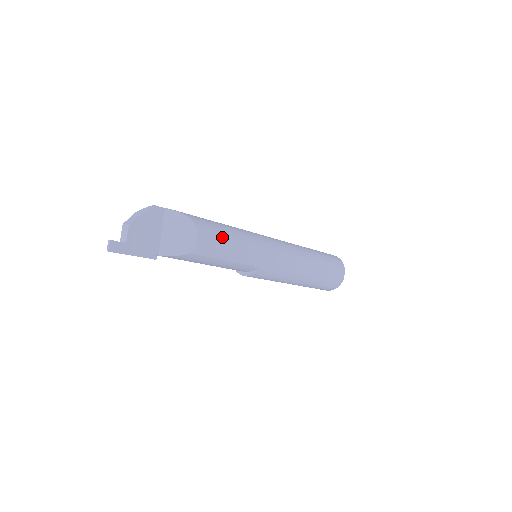
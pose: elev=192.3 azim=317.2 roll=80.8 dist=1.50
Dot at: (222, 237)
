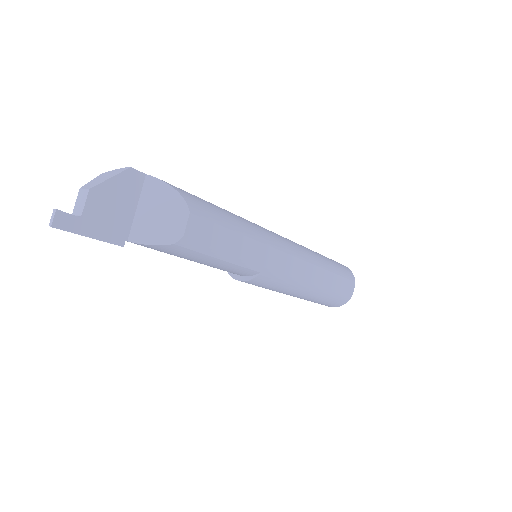
Dot at: (221, 227)
